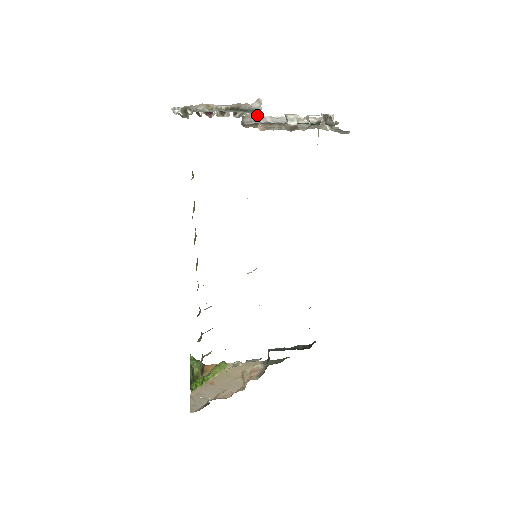
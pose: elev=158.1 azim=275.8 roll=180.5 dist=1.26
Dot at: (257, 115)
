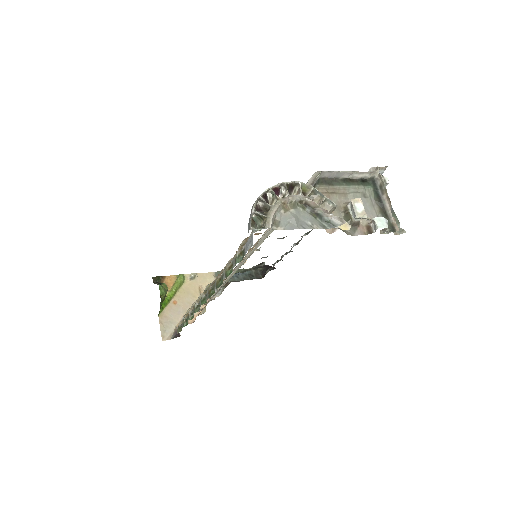
Dot at: occluded
